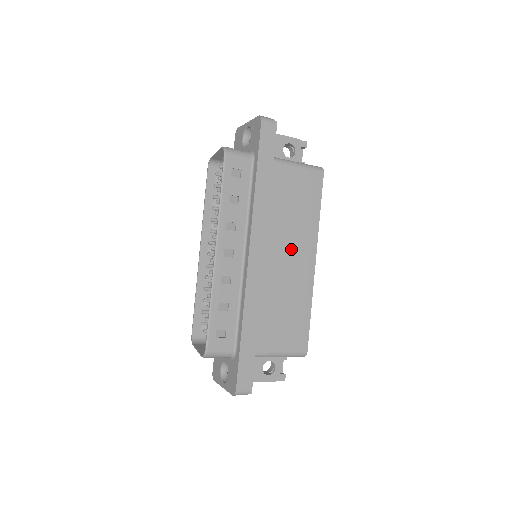
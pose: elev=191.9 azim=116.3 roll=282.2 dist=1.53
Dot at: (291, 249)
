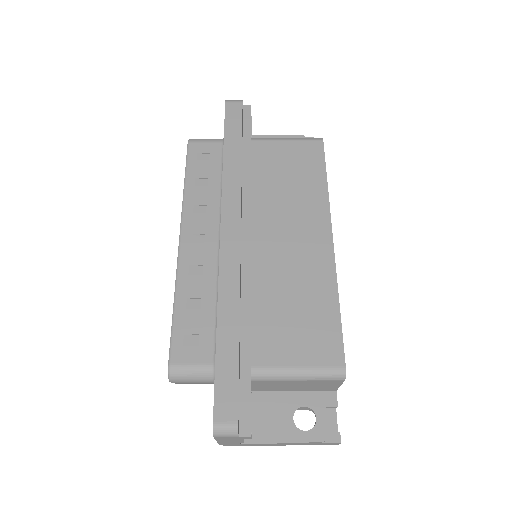
Dot at: (290, 226)
